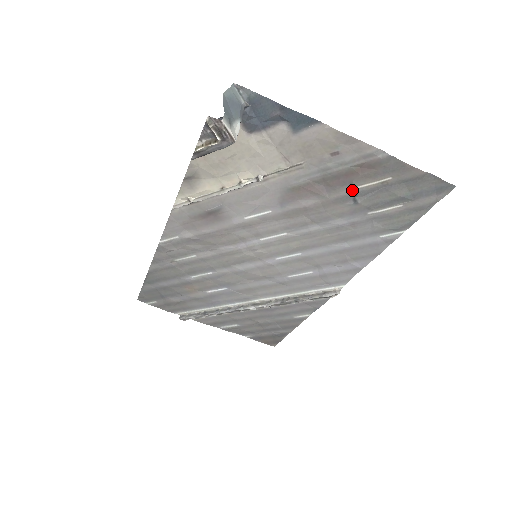
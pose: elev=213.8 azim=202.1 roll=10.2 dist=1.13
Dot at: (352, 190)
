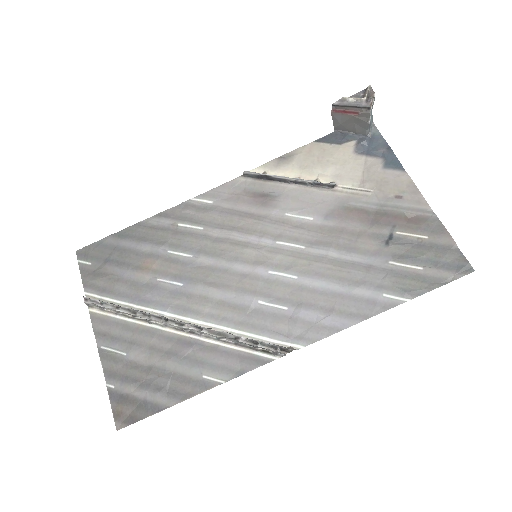
Dot at: (391, 233)
